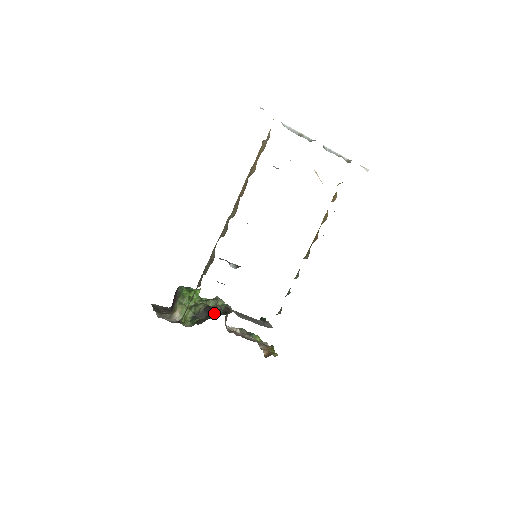
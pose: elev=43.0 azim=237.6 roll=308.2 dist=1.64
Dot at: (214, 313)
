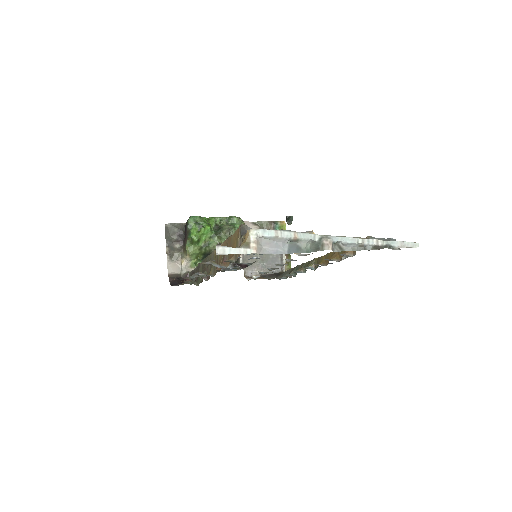
Dot at: occluded
